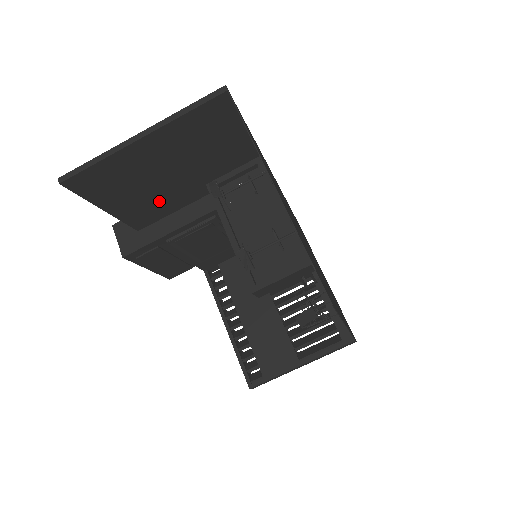
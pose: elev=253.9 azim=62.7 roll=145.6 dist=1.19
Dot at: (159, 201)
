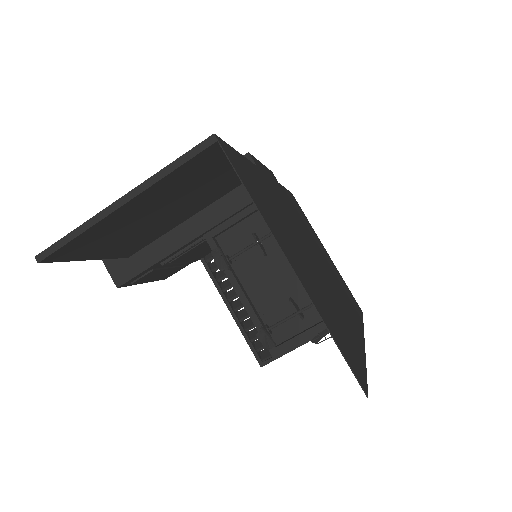
Dot at: (148, 234)
